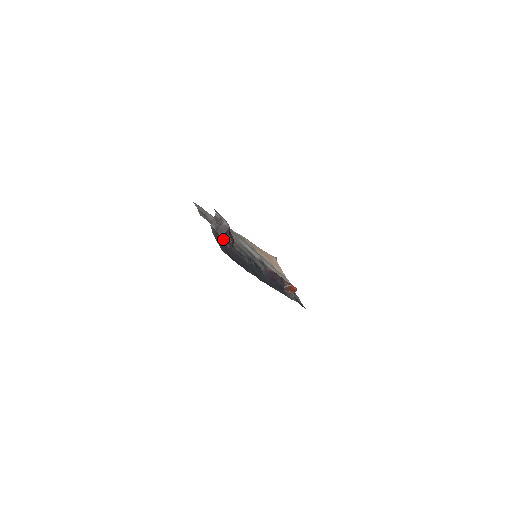
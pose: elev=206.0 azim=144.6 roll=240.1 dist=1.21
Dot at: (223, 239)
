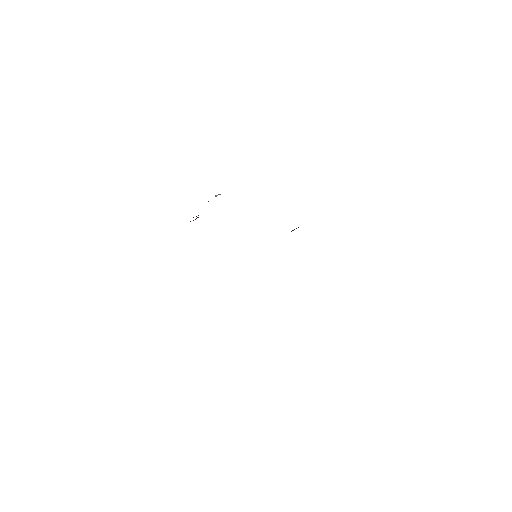
Dot at: occluded
